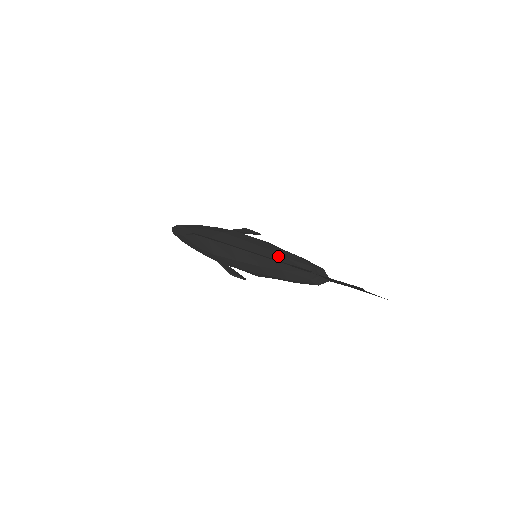
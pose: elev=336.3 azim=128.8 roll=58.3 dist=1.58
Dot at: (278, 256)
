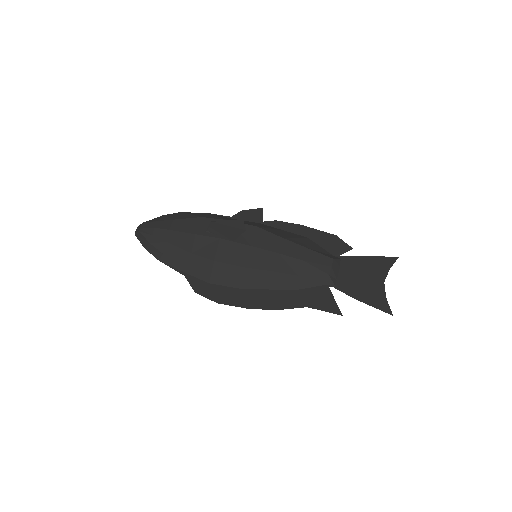
Dot at: (291, 279)
